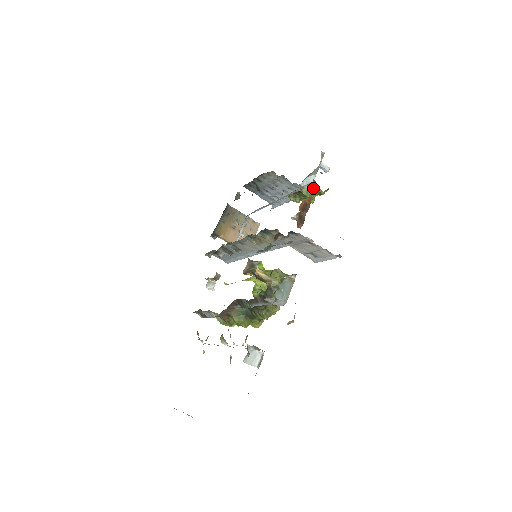
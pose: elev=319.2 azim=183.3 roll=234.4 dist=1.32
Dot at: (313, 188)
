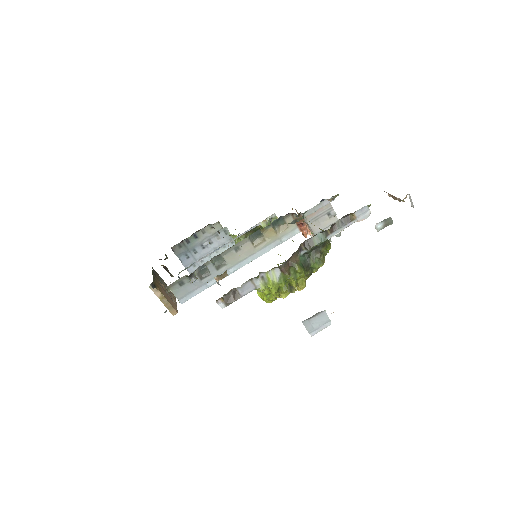
Dot at: (273, 220)
